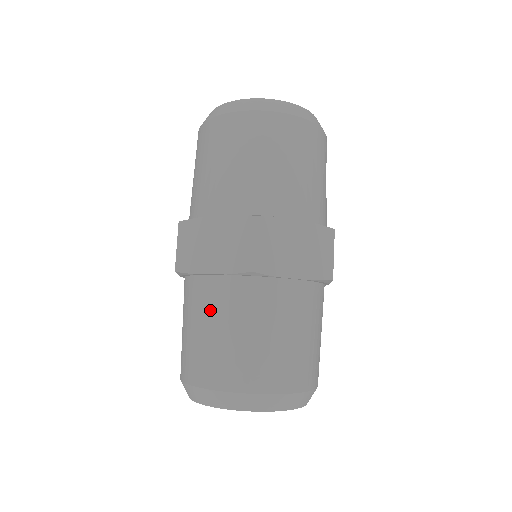
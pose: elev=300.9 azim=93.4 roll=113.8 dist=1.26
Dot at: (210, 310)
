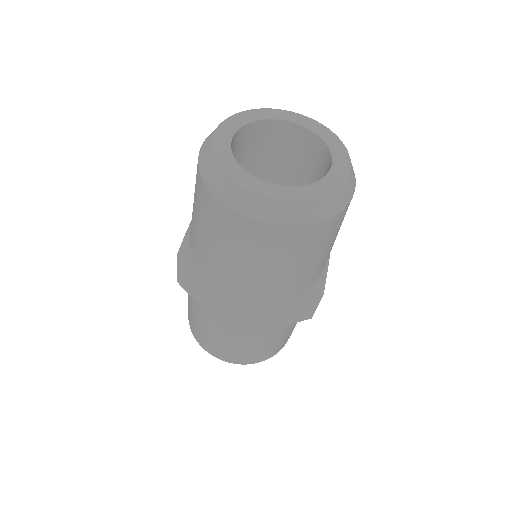
Dot at: (204, 321)
